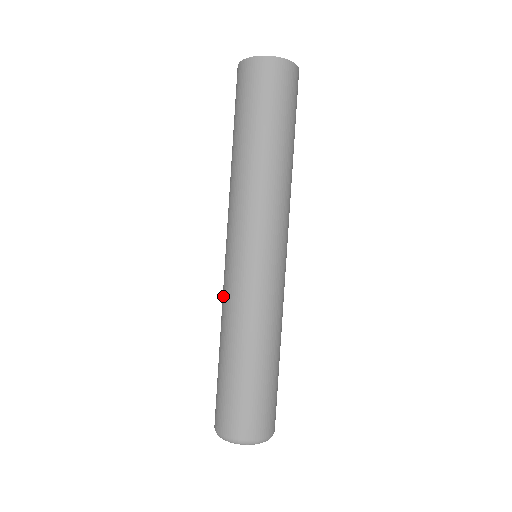
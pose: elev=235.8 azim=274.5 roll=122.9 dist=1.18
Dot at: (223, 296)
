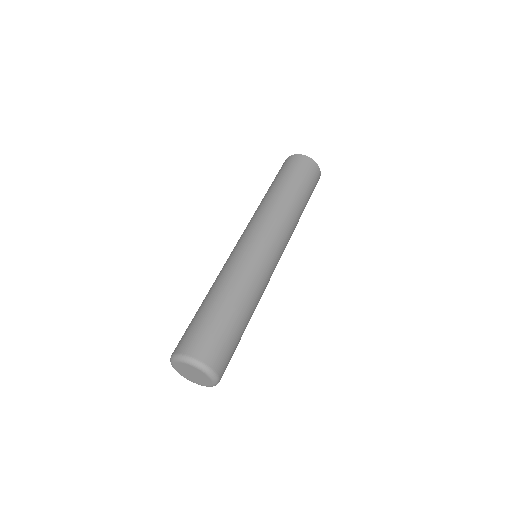
Dot at: (230, 263)
